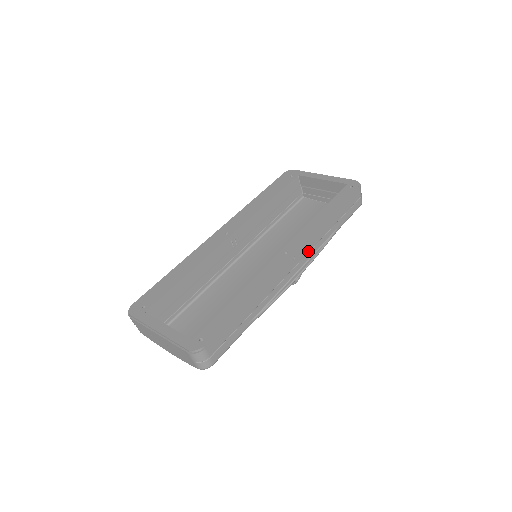
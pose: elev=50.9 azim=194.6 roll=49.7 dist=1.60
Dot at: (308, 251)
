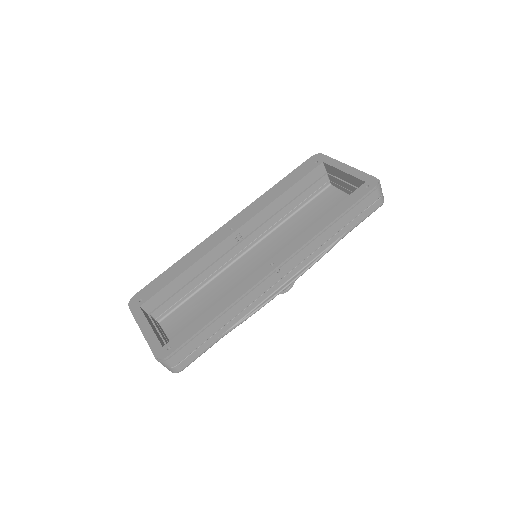
Dot at: (300, 262)
